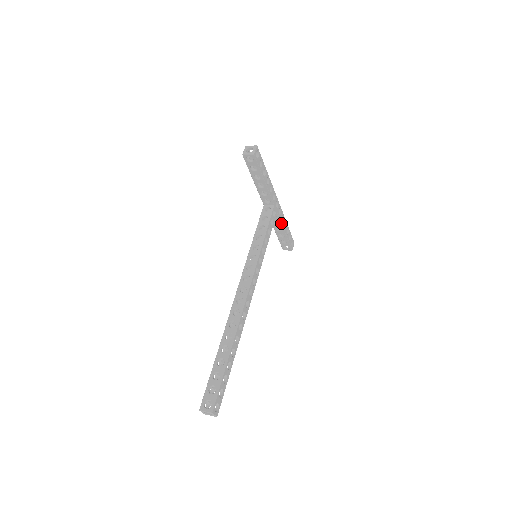
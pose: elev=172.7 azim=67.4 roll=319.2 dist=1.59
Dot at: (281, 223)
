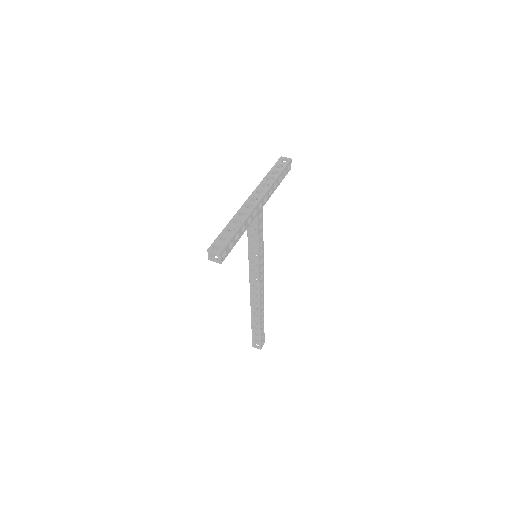
Dot at: occluded
